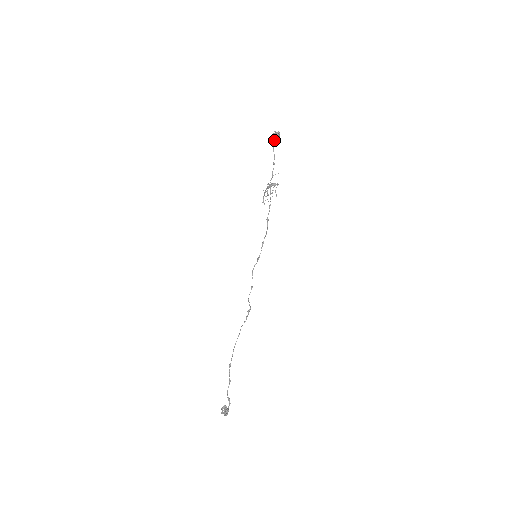
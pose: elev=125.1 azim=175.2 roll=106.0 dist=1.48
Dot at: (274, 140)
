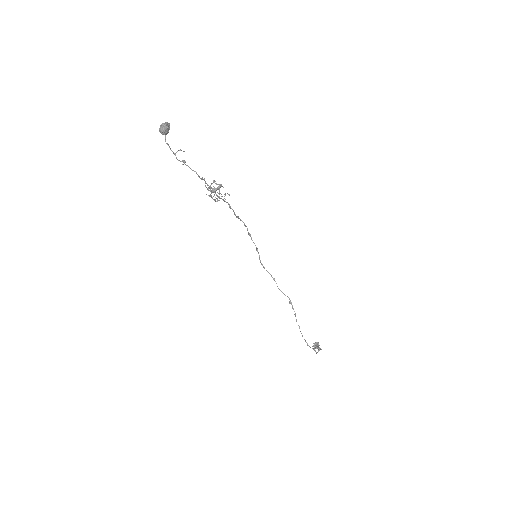
Dot at: (166, 134)
